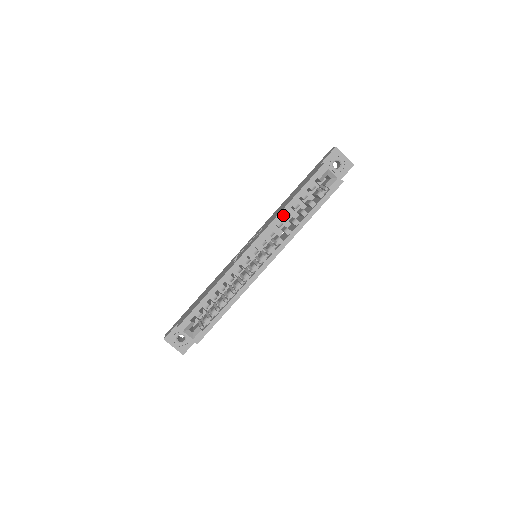
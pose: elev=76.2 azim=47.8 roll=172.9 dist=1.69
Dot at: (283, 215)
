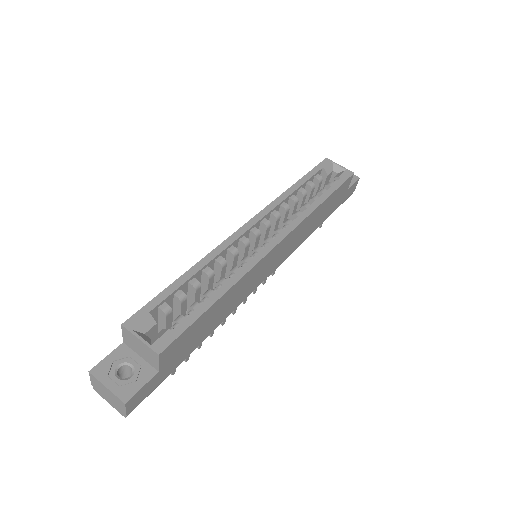
Dot at: (288, 195)
